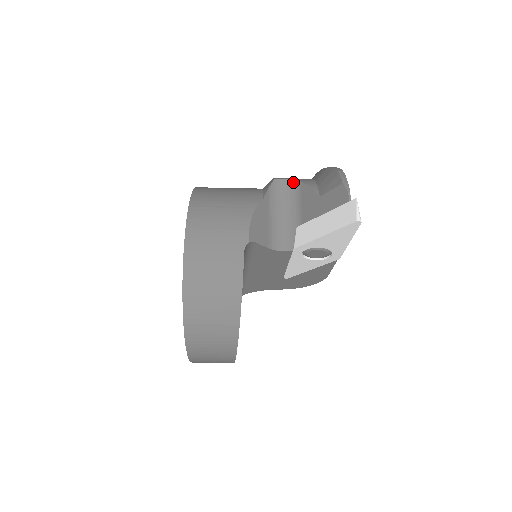
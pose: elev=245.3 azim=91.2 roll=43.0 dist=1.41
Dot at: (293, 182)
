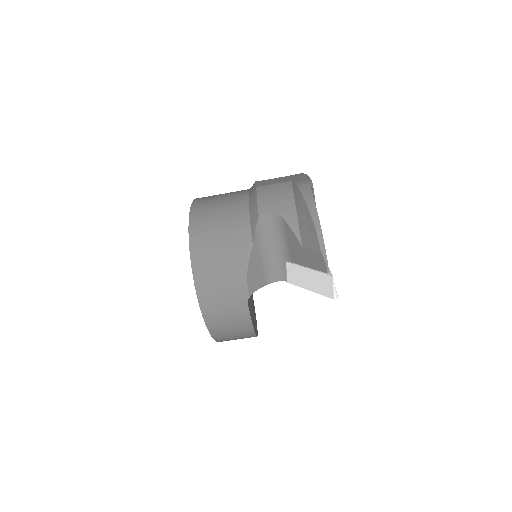
Dot at: (276, 217)
